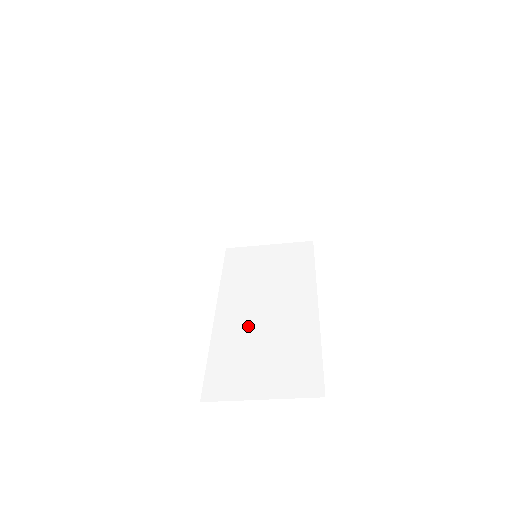
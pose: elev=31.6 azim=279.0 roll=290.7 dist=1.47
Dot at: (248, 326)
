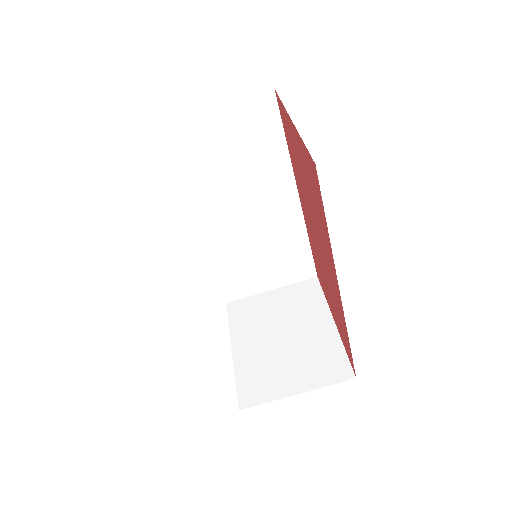
Dot at: occluded
